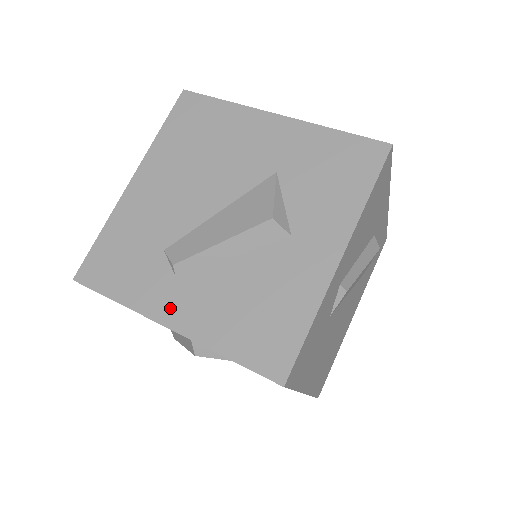
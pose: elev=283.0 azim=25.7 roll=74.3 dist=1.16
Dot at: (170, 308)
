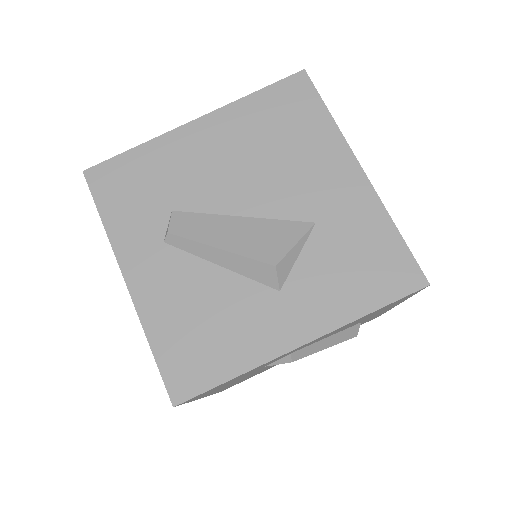
Dot at: (139, 266)
